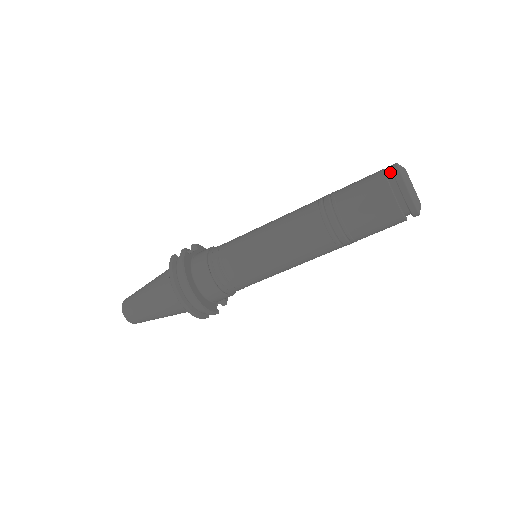
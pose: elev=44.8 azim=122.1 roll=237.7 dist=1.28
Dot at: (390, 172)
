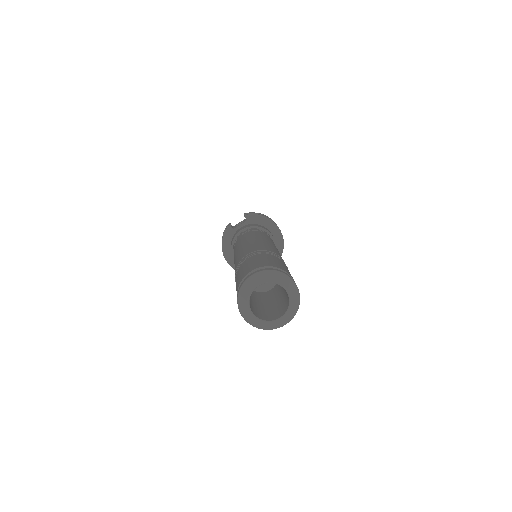
Dot at: occluded
